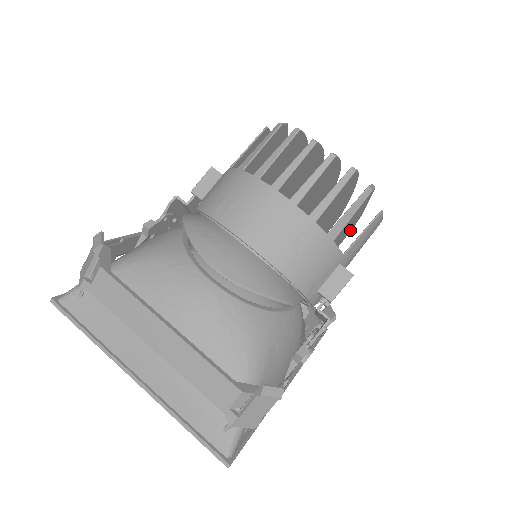
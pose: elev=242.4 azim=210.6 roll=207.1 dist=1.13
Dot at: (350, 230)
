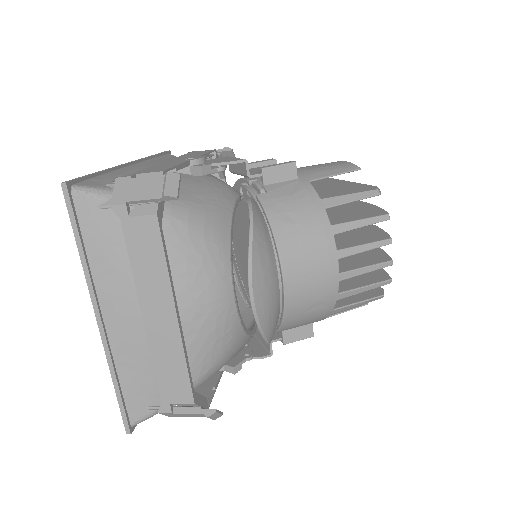
Dot at: occluded
